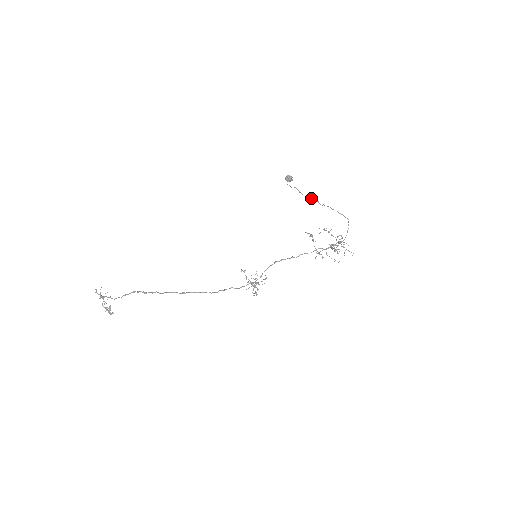
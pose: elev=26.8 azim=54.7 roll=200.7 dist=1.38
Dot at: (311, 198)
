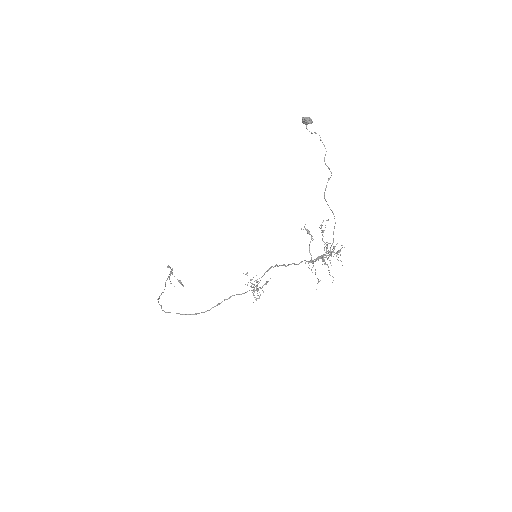
Dot at: (324, 160)
